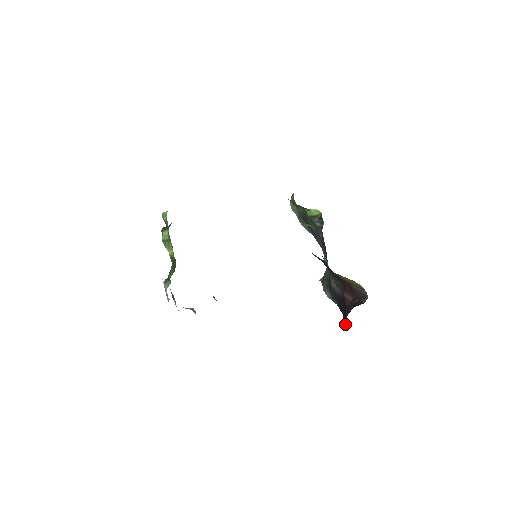
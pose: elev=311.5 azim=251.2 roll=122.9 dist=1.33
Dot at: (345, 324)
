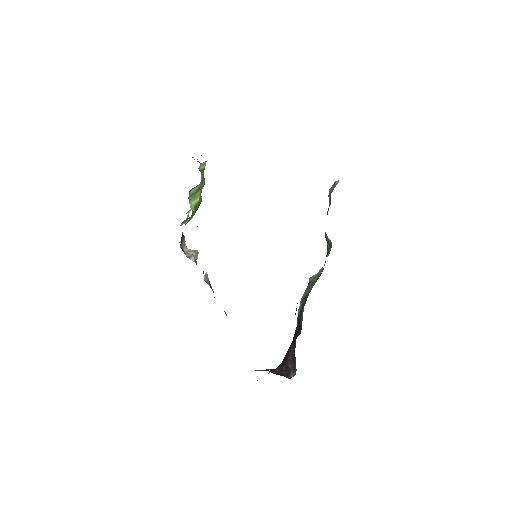
Dot at: (282, 361)
